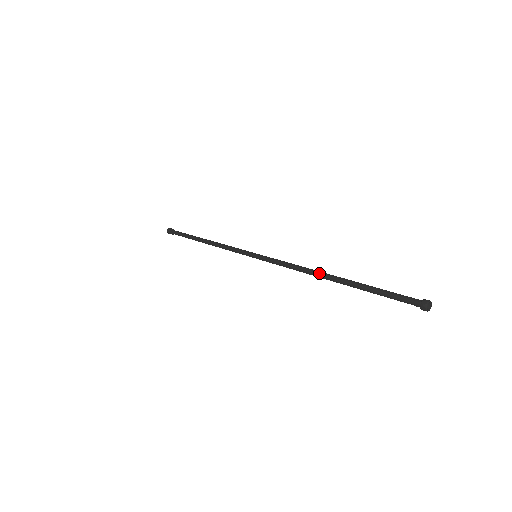
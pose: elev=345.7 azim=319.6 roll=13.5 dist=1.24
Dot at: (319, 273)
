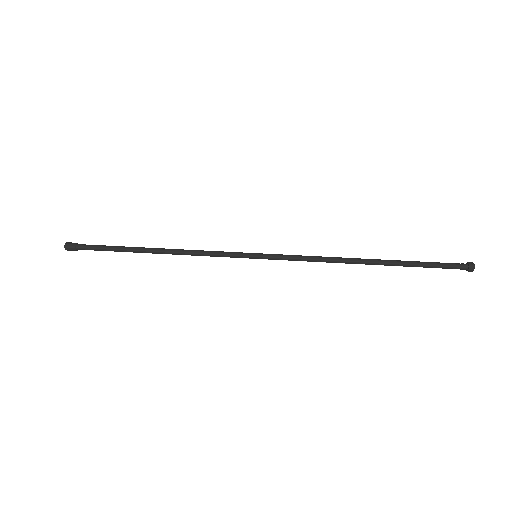
Dot at: (355, 258)
